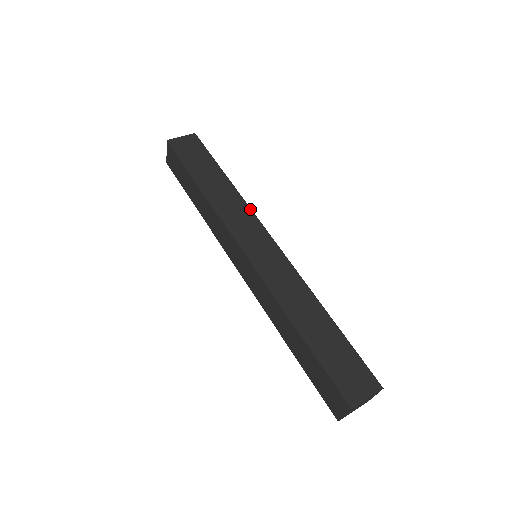
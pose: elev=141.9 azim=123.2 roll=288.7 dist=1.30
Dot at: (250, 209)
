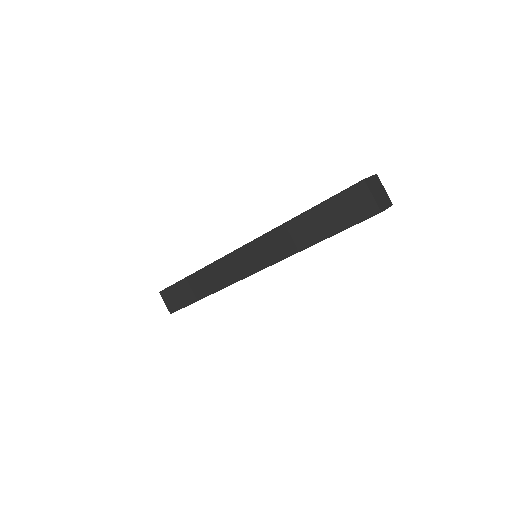
Dot at: occluded
